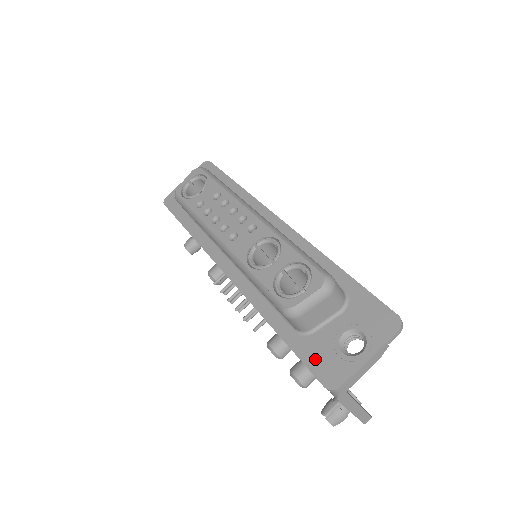
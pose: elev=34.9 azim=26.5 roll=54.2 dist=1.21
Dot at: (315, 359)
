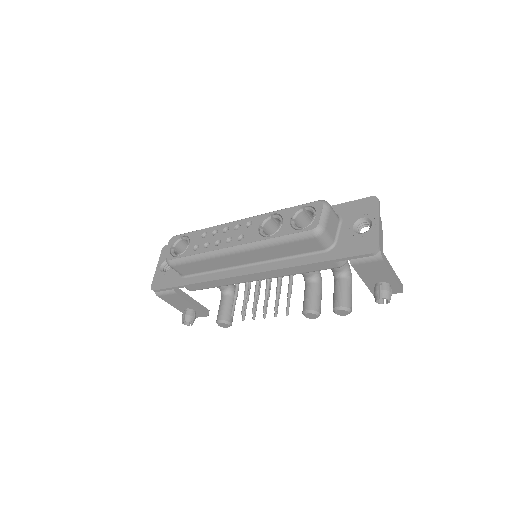
Dot at: (351, 250)
